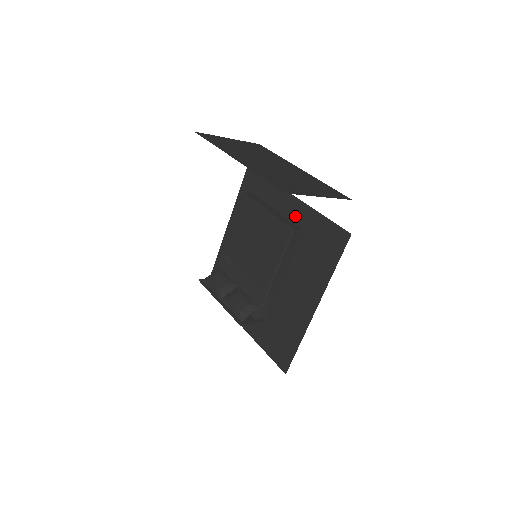
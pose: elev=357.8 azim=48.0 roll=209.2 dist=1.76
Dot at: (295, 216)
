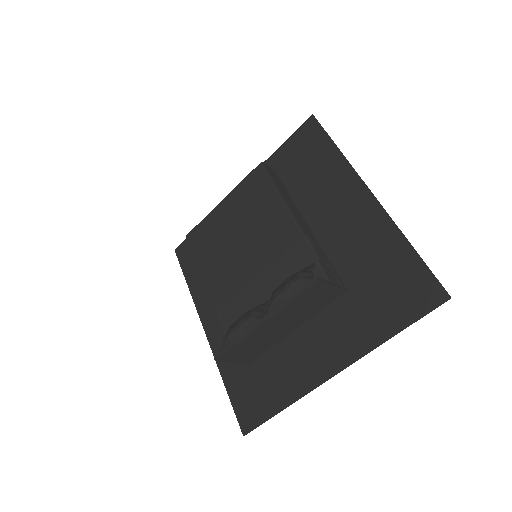
Dot at: occluded
